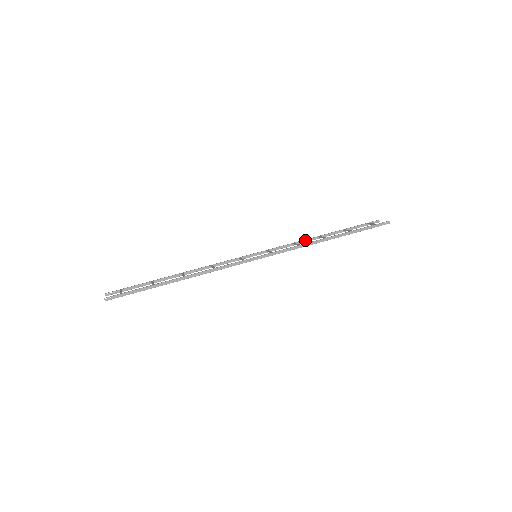
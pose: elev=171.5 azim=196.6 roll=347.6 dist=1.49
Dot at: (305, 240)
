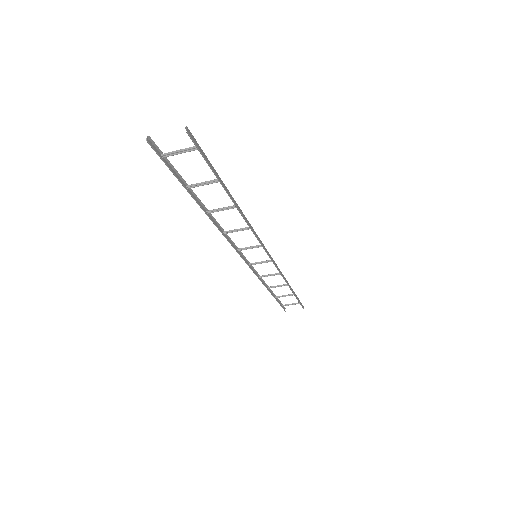
Dot at: (263, 282)
